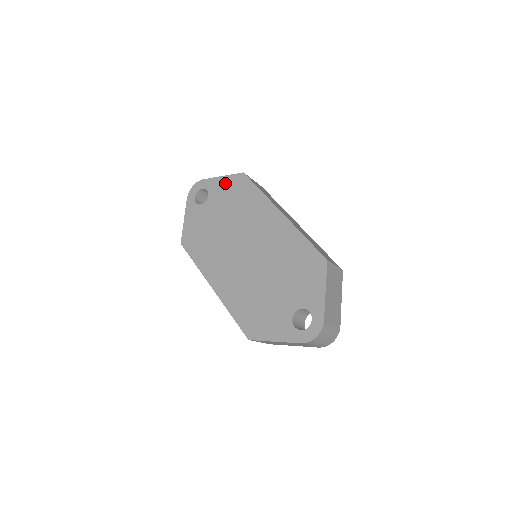
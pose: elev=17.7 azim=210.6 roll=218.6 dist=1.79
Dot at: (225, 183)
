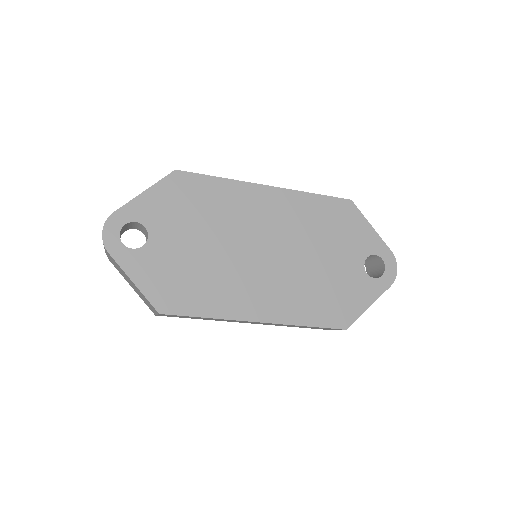
Dot at: (159, 197)
